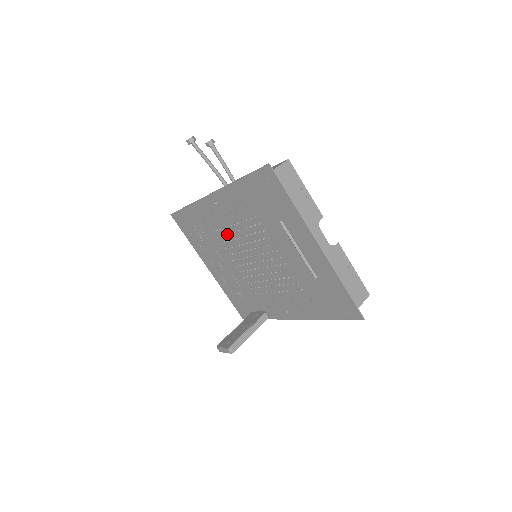
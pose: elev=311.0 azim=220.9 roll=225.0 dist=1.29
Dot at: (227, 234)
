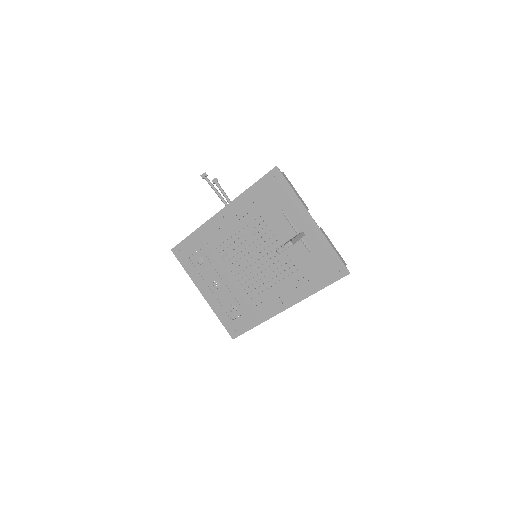
Dot at: (230, 244)
